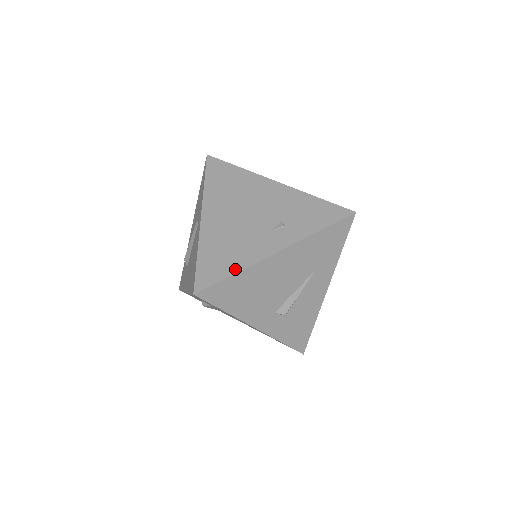
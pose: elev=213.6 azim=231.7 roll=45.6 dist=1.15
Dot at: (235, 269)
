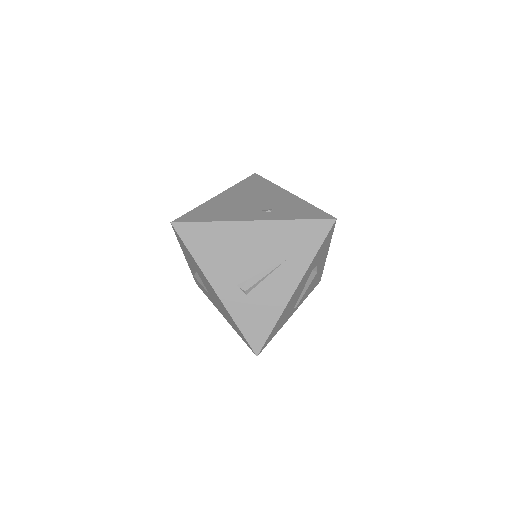
Dot at: (212, 220)
